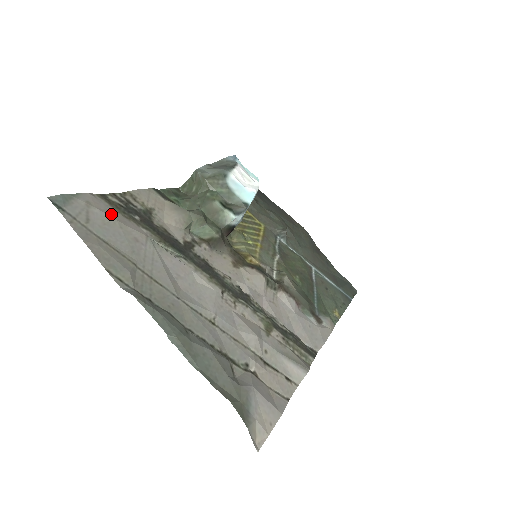
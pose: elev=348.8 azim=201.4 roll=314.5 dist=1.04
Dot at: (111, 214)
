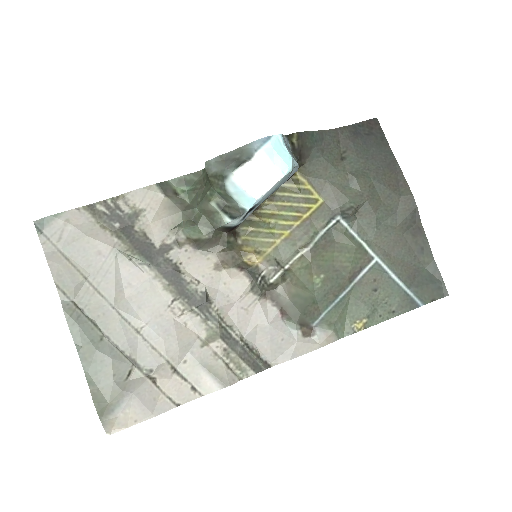
Dot at: (86, 229)
